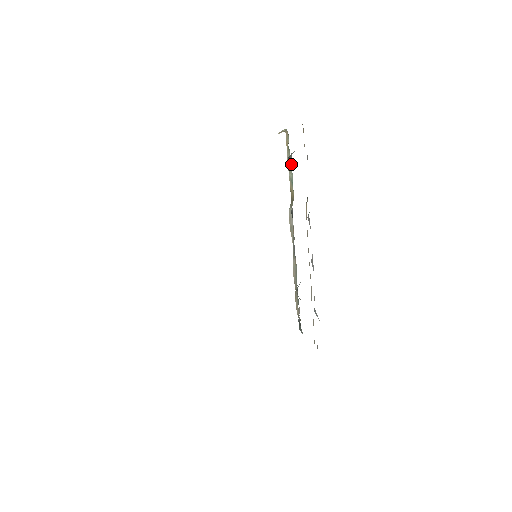
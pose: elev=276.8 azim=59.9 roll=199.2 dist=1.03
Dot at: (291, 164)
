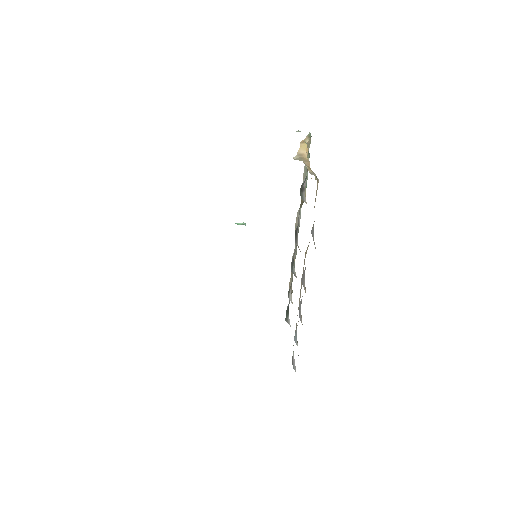
Dot at: (306, 178)
